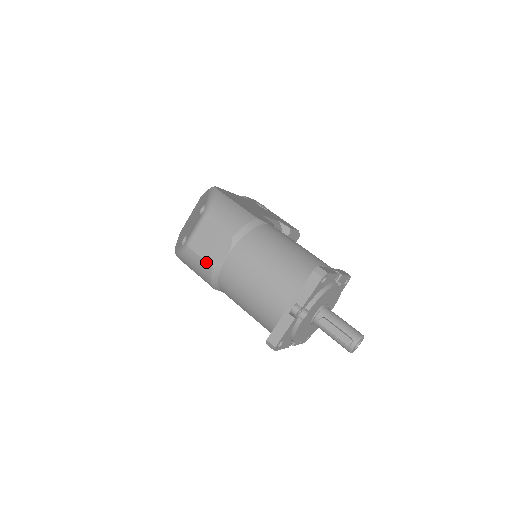
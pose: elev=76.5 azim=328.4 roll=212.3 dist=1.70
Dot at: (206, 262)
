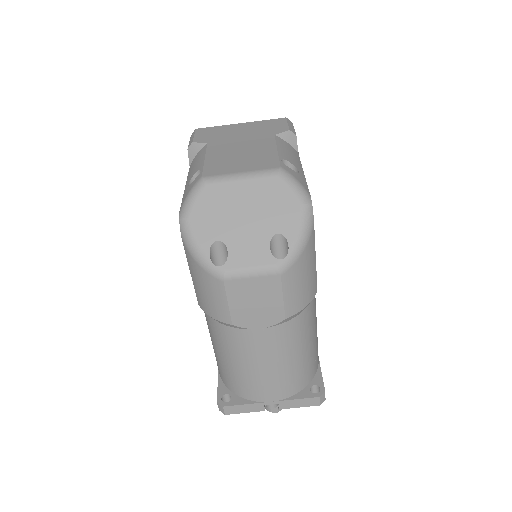
Dot at: (230, 314)
